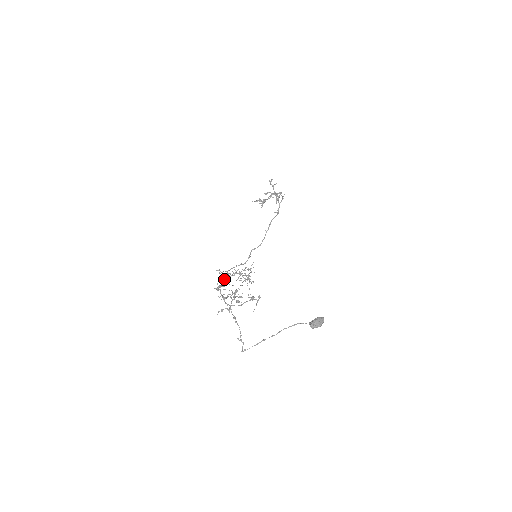
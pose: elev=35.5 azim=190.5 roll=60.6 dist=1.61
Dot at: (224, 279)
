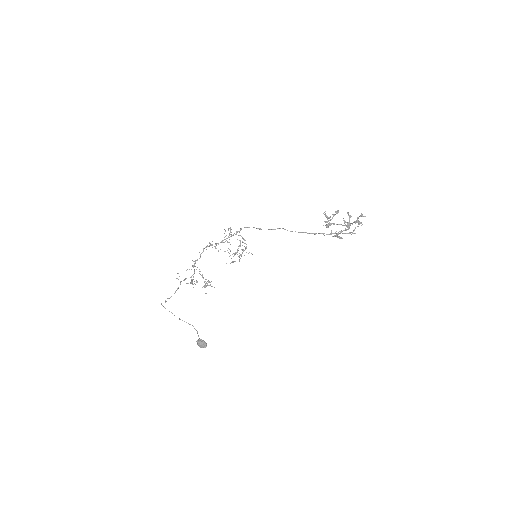
Dot at: occluded
